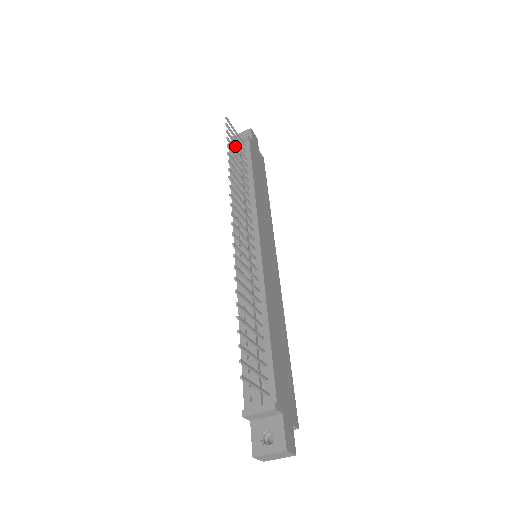
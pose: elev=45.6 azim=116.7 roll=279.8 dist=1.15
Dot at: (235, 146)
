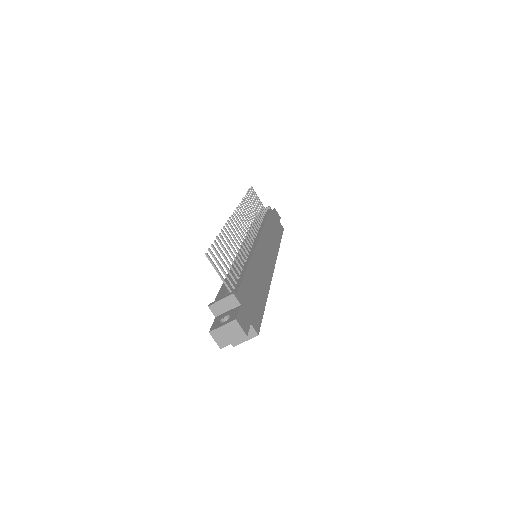
Dot at: occluded
